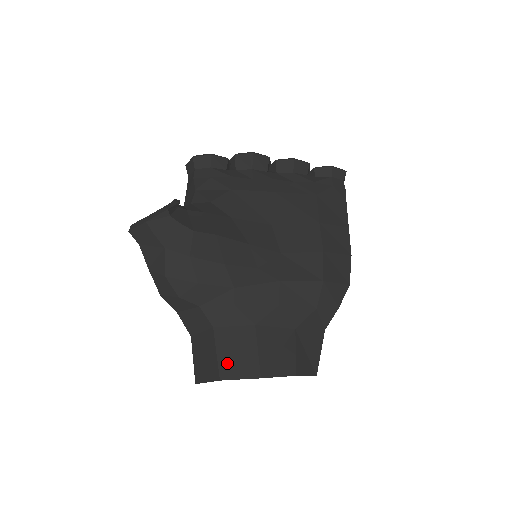
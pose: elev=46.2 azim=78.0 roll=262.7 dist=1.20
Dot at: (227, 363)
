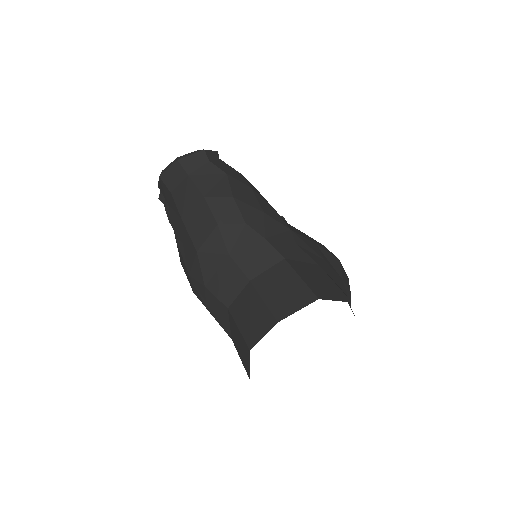
Dot at: (315, 287)
